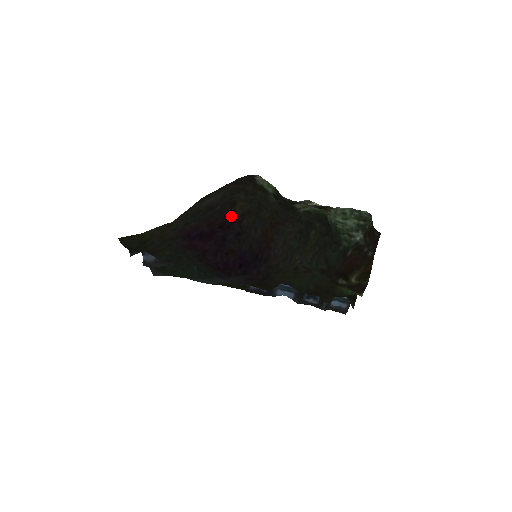
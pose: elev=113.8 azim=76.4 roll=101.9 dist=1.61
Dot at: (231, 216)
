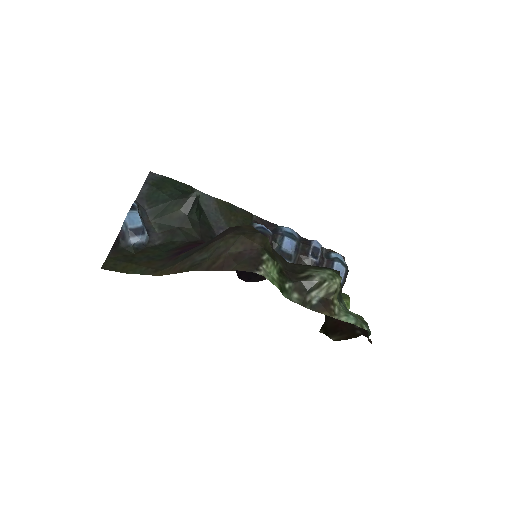
Dot at: occluded
